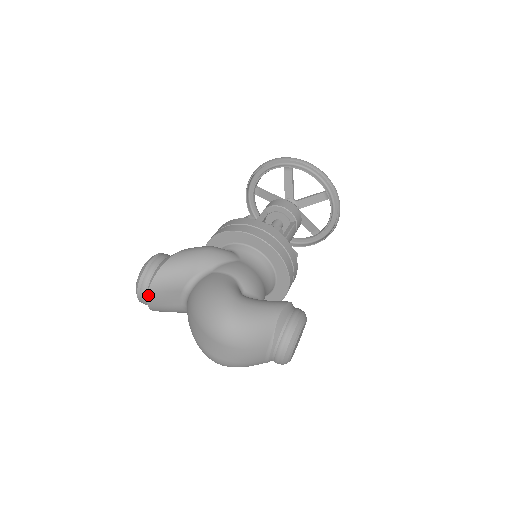
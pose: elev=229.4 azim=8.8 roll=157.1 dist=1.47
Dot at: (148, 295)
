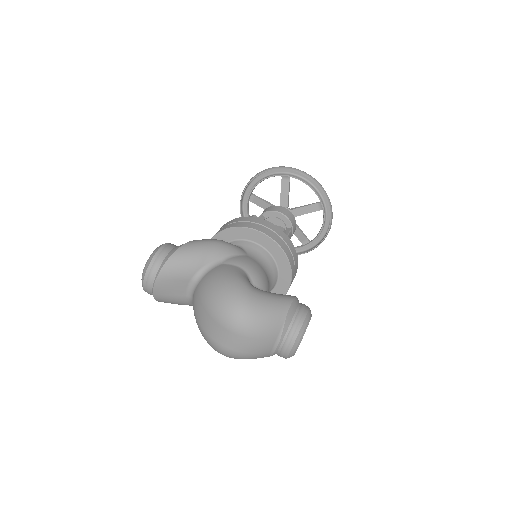
Dot at: (156, 282)
